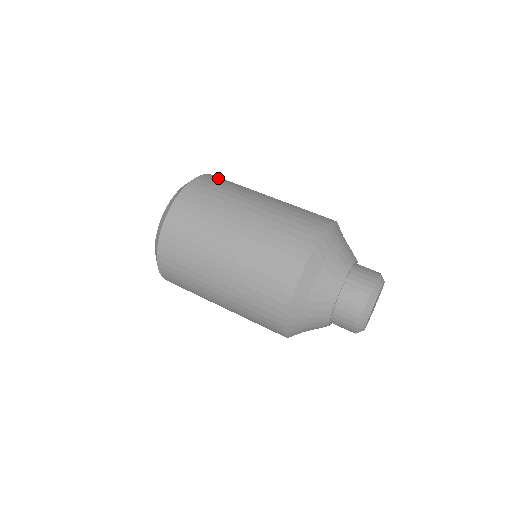
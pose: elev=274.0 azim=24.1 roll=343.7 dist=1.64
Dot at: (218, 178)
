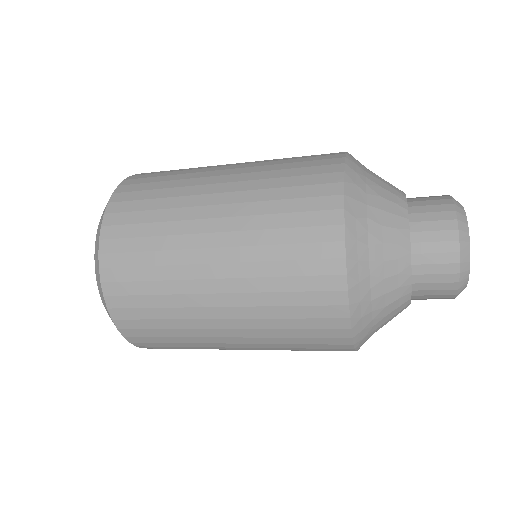
Dot at: occluded
